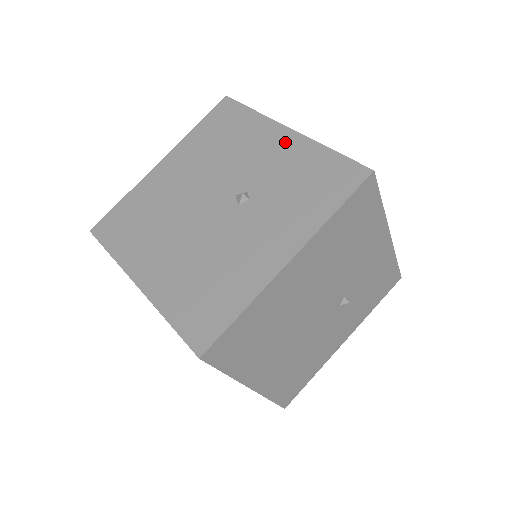
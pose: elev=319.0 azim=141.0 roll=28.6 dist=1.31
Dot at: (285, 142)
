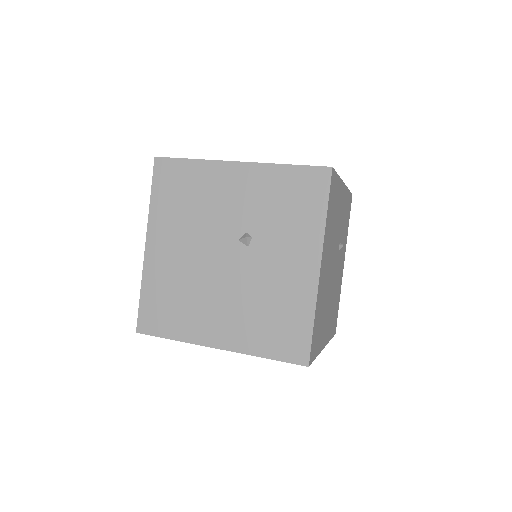
Dot at: (244, 176)
